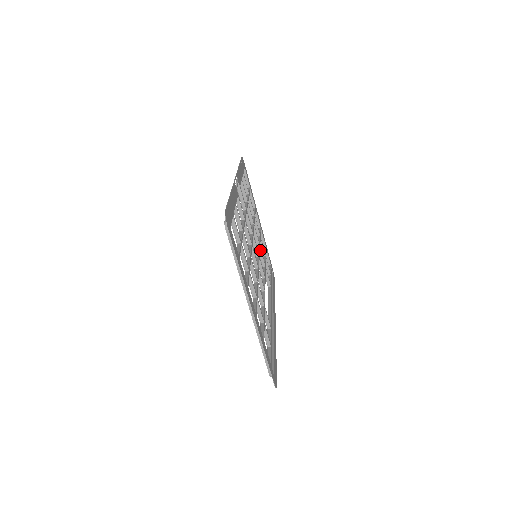
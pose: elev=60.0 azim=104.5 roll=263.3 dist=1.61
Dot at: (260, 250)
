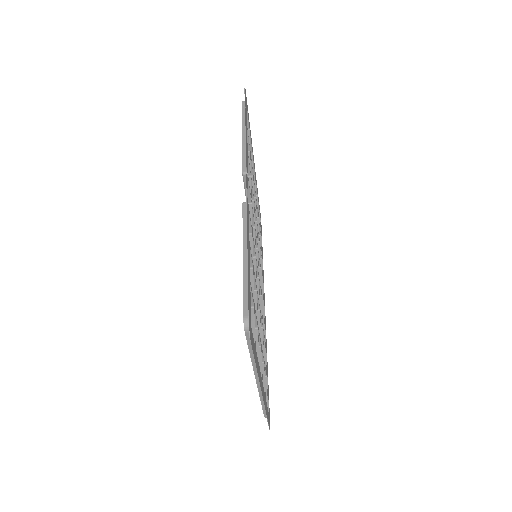
Dot at: occluded
